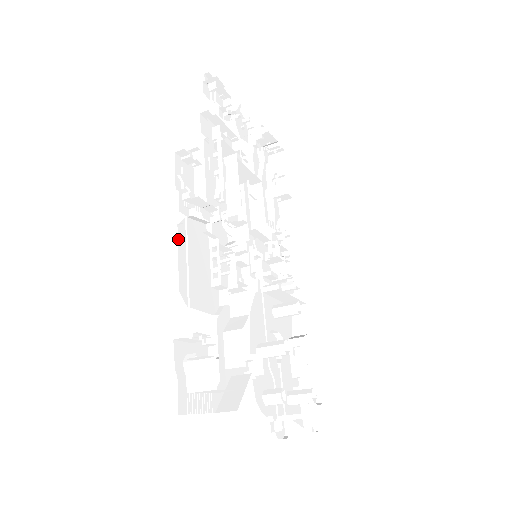
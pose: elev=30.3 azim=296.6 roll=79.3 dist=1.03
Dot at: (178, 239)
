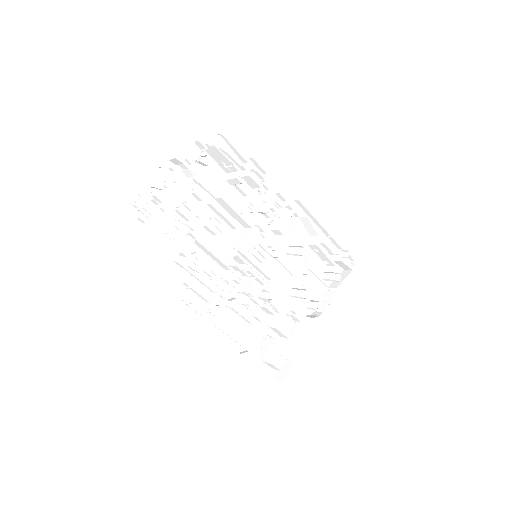
Dot at: (219, 339)
